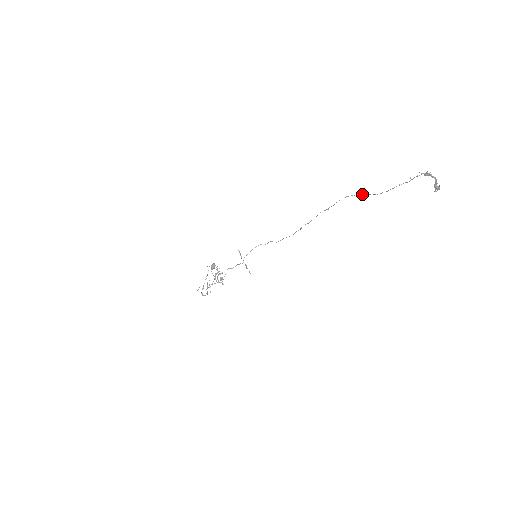
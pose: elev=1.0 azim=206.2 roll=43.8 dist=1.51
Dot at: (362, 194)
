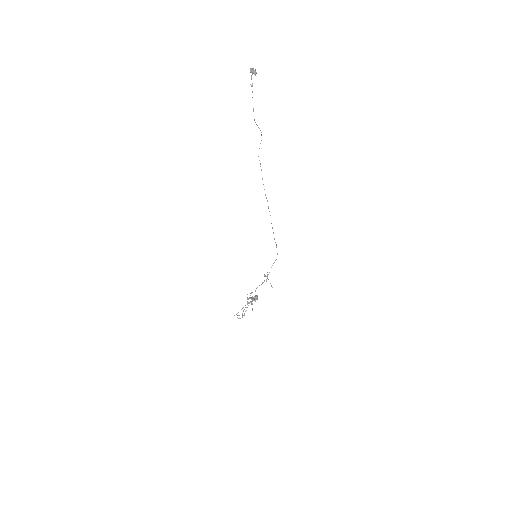
Dot at: (261, 134)
